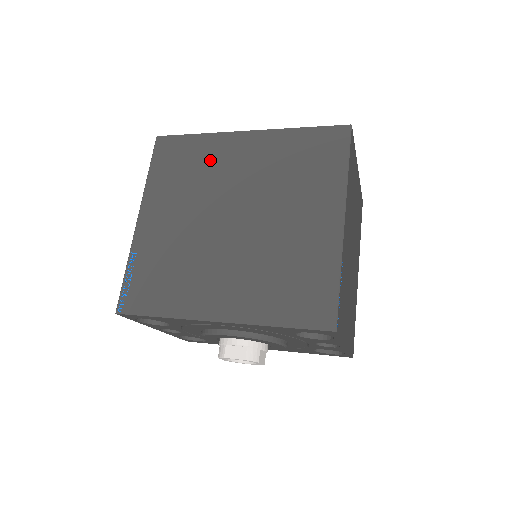
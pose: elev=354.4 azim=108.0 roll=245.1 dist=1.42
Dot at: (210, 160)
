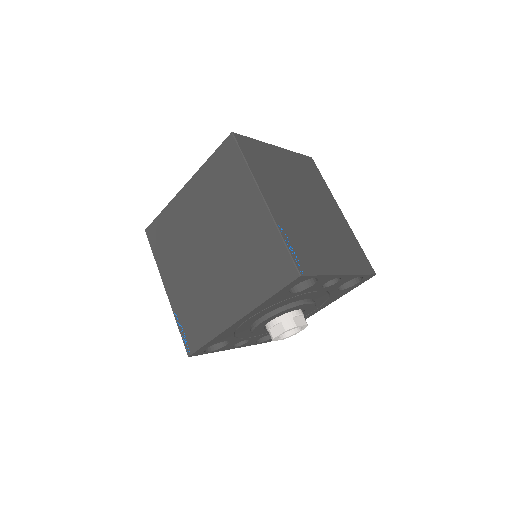
Dot at: (177, 222)
